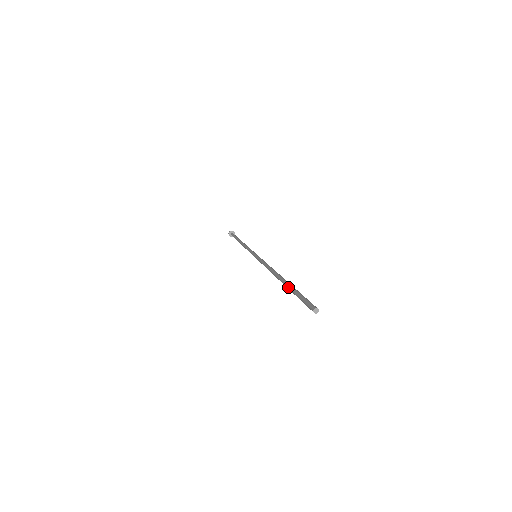
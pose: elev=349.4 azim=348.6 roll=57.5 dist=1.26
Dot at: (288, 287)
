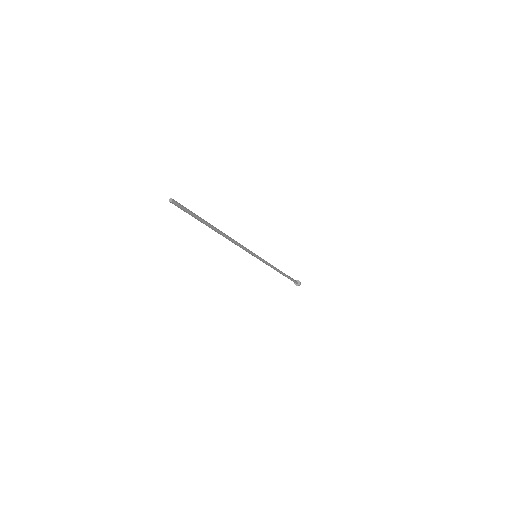
Dot at: (203, 220)
